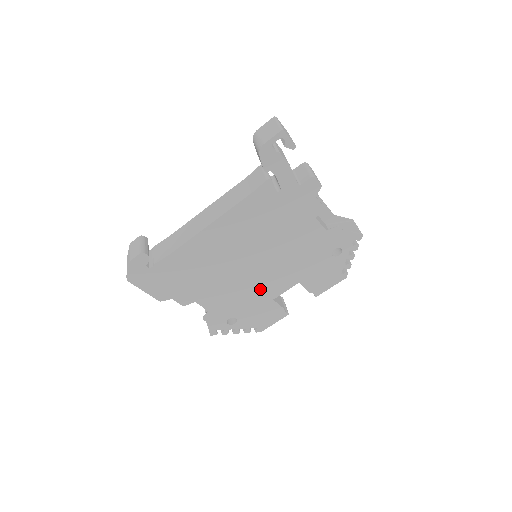
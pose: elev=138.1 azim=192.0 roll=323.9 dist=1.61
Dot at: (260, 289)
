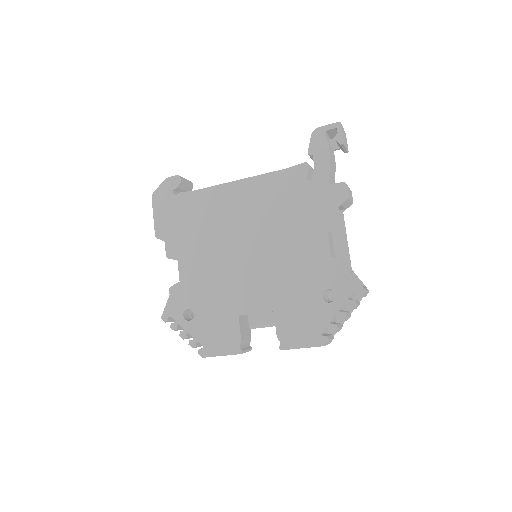
Dot at: (235, 290)
